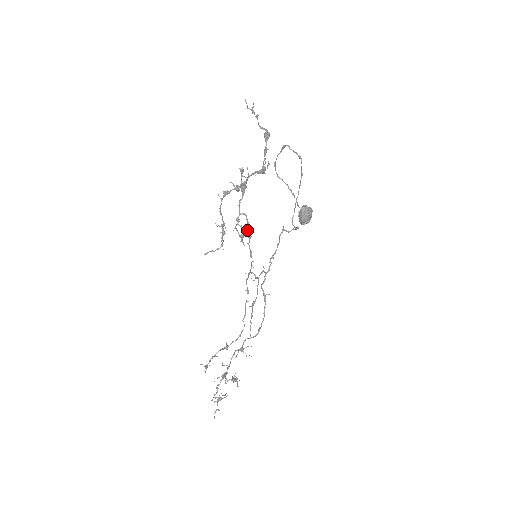
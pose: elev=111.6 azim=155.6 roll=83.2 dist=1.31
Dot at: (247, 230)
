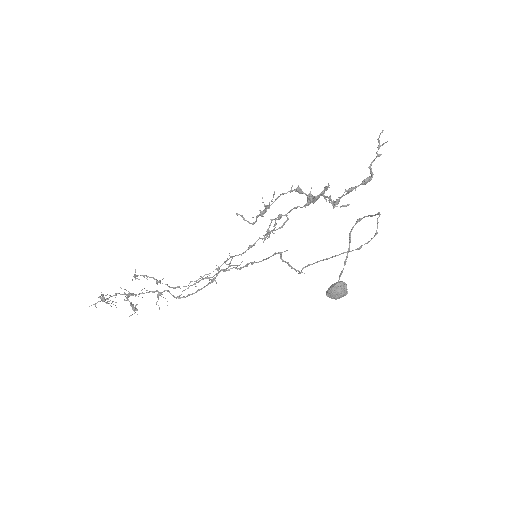
Dot at: (273, 229)
